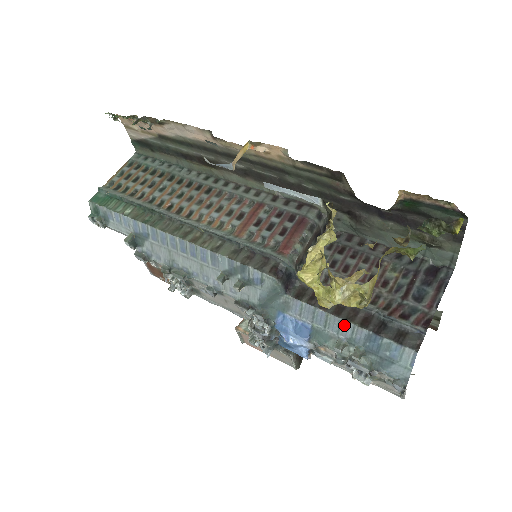
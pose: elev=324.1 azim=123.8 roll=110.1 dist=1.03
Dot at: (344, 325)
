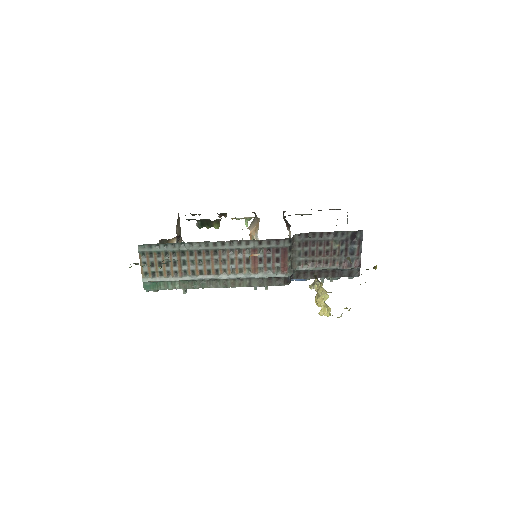
Dot at: occluded
